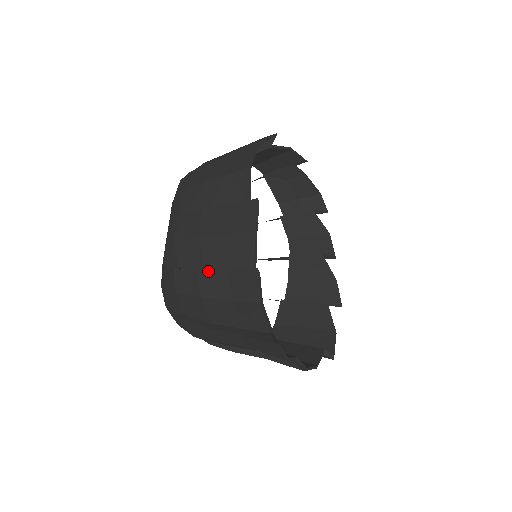
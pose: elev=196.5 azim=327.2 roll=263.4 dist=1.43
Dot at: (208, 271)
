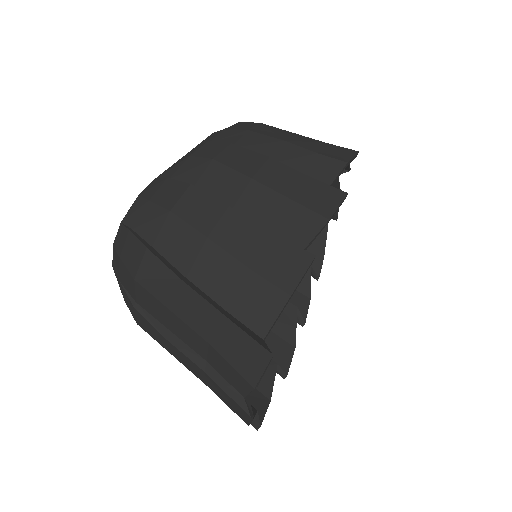
Dot at: (243, 216)
